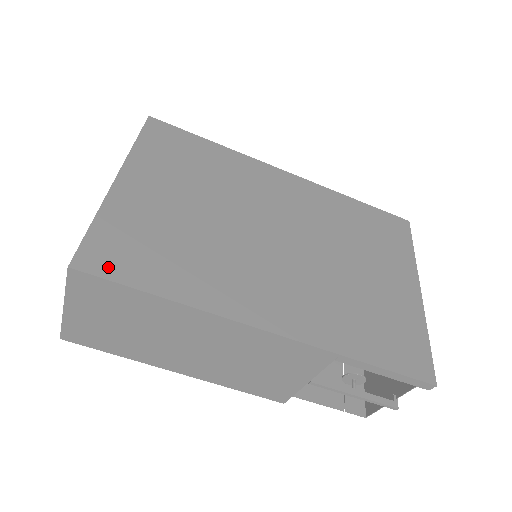
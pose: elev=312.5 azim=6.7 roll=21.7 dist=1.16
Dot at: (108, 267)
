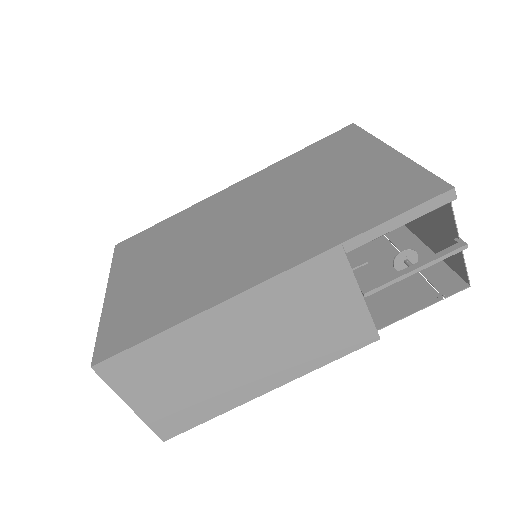
Dot at: (119, 344)
